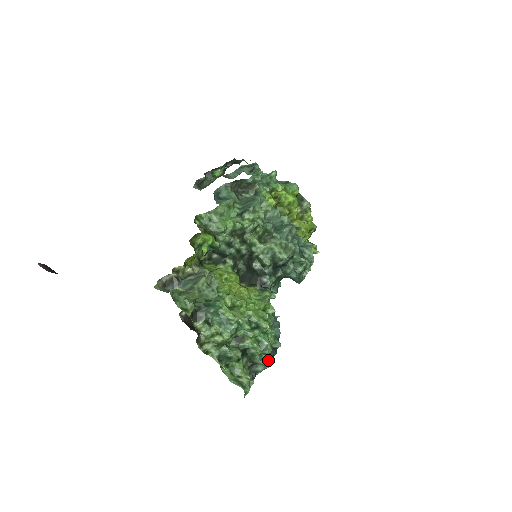
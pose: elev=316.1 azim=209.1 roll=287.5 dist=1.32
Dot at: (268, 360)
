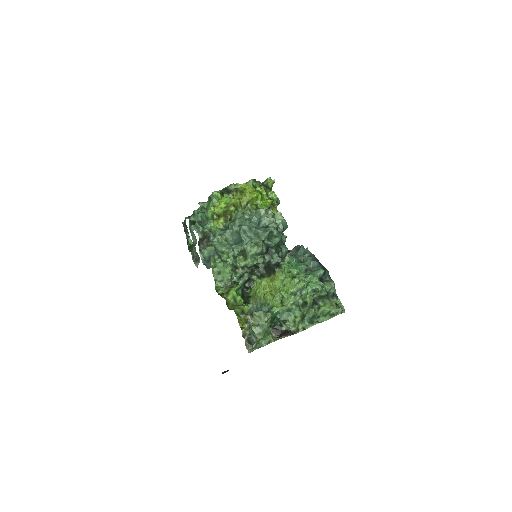
Dot at: (329, 282)
